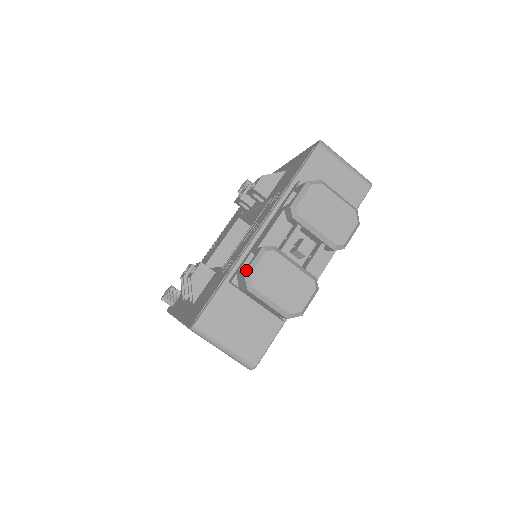
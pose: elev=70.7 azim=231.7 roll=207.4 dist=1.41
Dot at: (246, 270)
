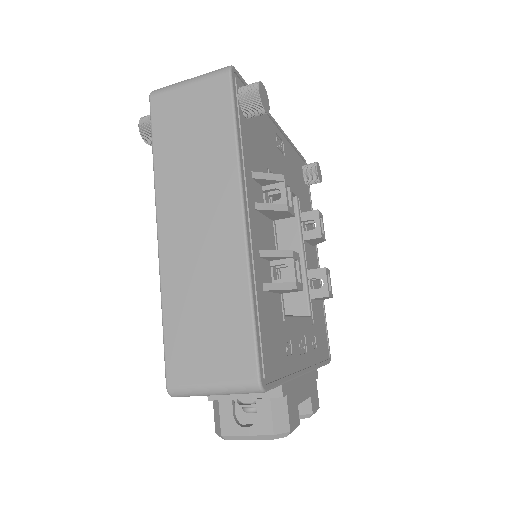
Dot at: occluded
